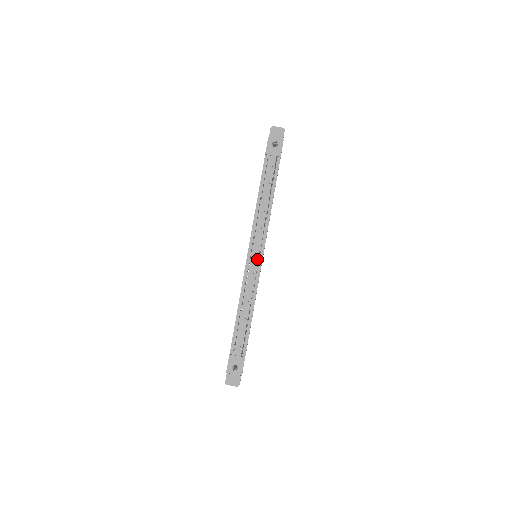
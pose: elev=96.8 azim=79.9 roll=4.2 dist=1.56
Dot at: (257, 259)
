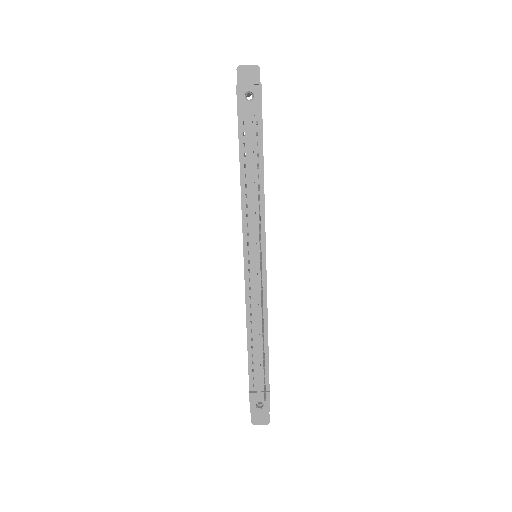
Dot at: (259, 272)
